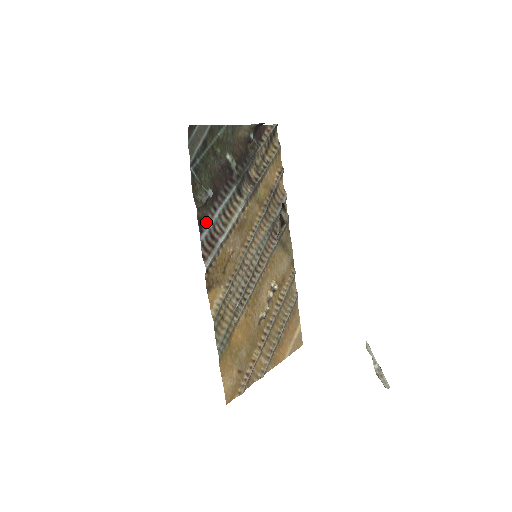
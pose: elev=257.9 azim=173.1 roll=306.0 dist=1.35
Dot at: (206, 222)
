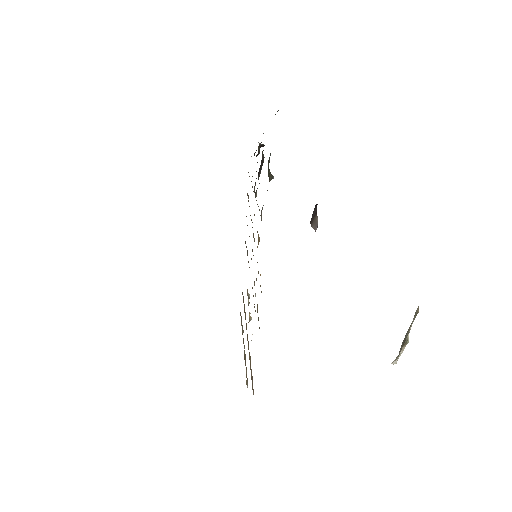
Dot at: occluded
